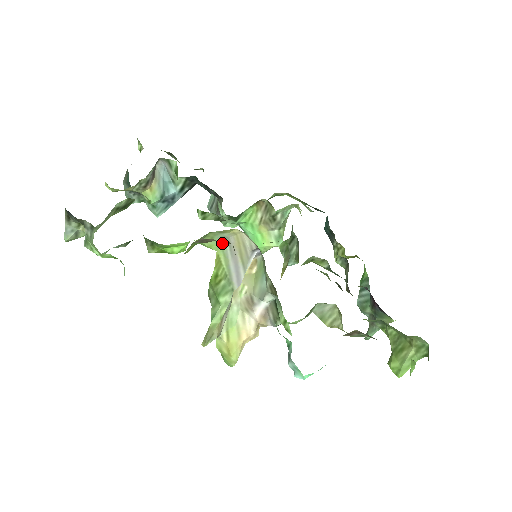
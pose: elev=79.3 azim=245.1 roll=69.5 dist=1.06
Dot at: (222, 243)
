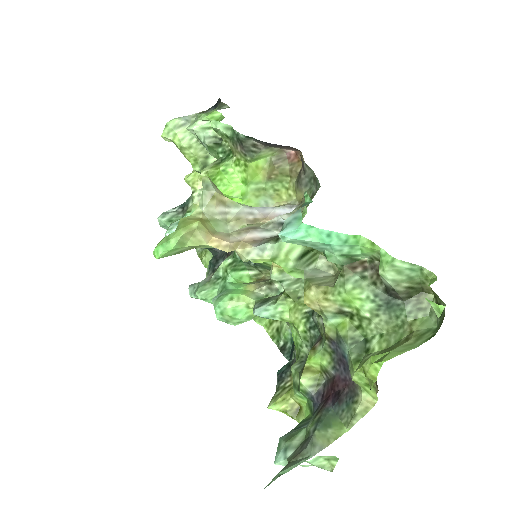
Dot at: occluded
